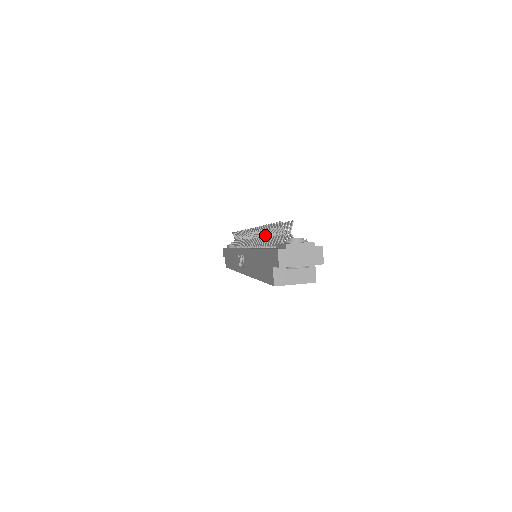
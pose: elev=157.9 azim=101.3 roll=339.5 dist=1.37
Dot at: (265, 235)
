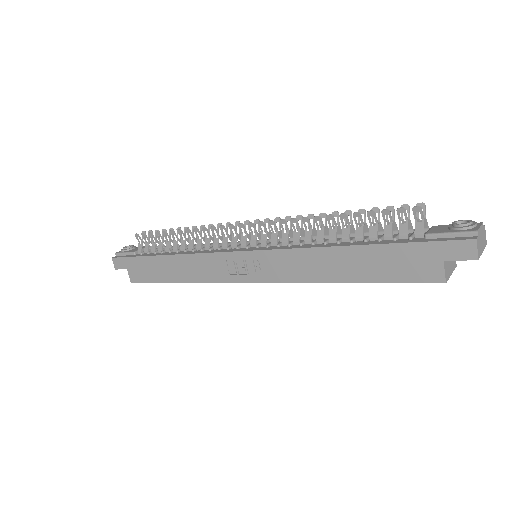
Dot at: (323, 227)
